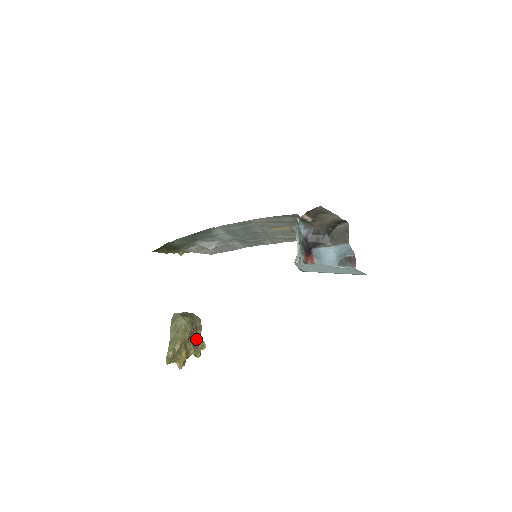
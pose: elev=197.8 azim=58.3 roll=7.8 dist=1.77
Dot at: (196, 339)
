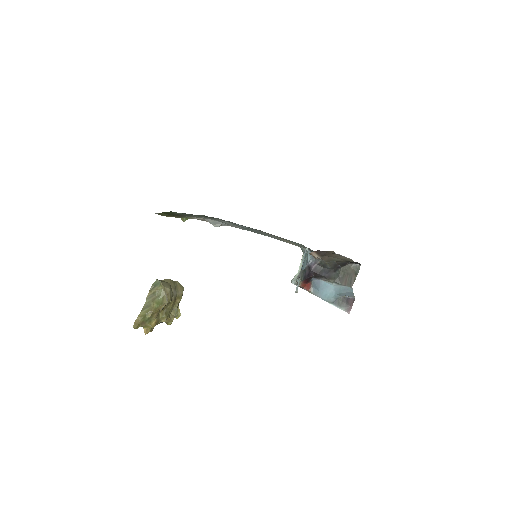
Dot at: (172, 308)
